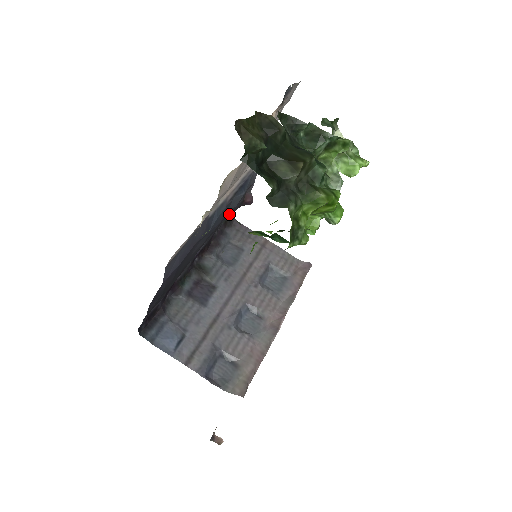
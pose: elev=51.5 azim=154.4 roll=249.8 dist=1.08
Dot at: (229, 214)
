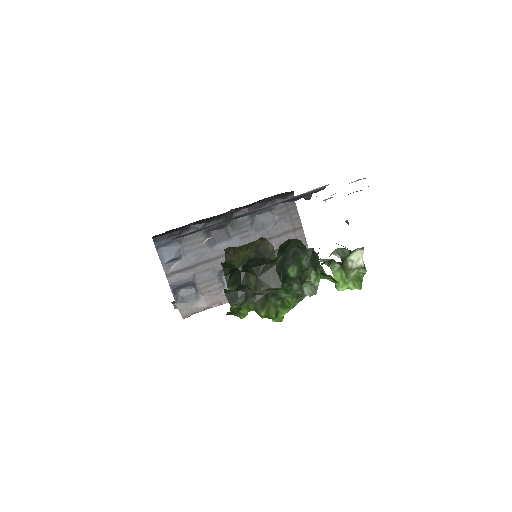
Dot at: (287, 192)
